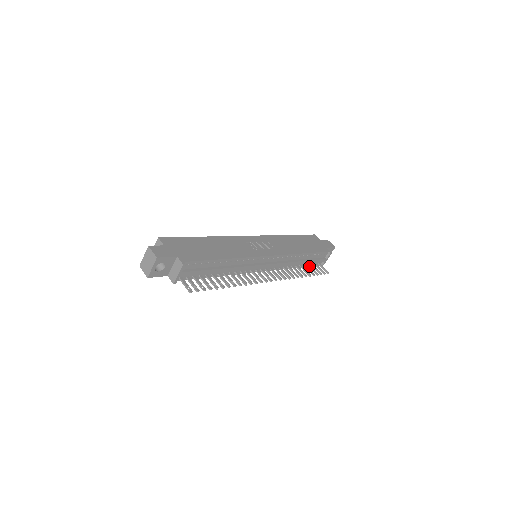
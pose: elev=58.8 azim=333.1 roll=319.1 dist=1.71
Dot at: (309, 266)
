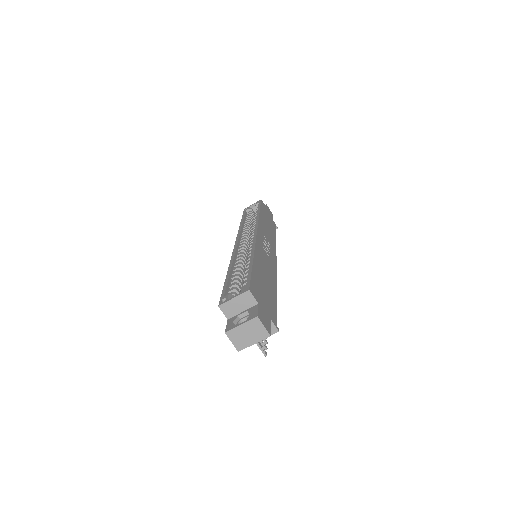
Dot at: occluded
